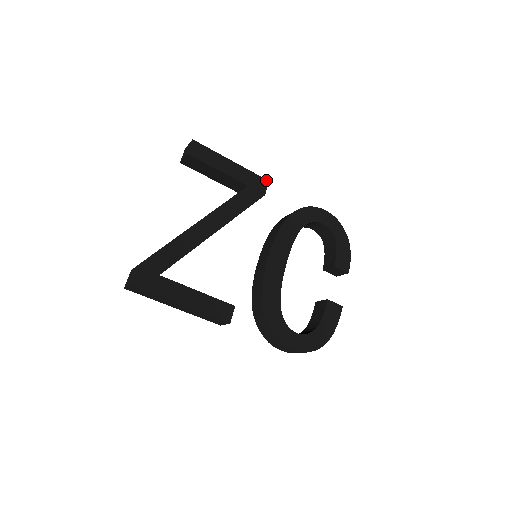
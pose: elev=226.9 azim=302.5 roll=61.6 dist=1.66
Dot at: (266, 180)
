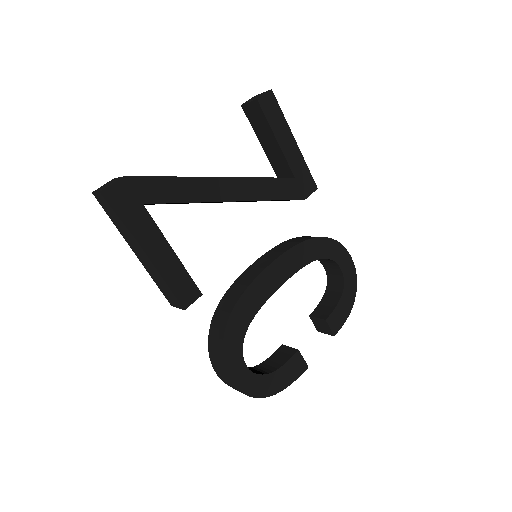
Dot at: (316, 185)
